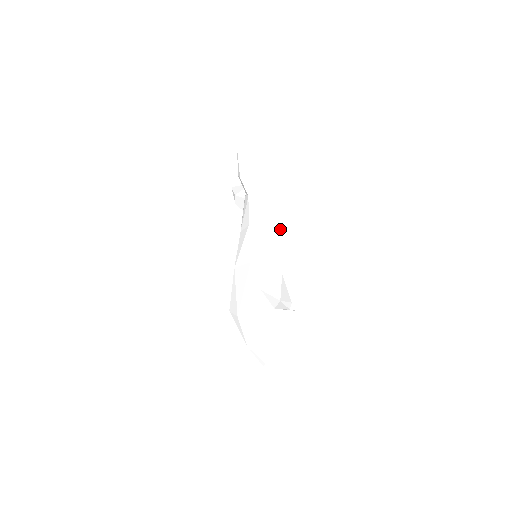
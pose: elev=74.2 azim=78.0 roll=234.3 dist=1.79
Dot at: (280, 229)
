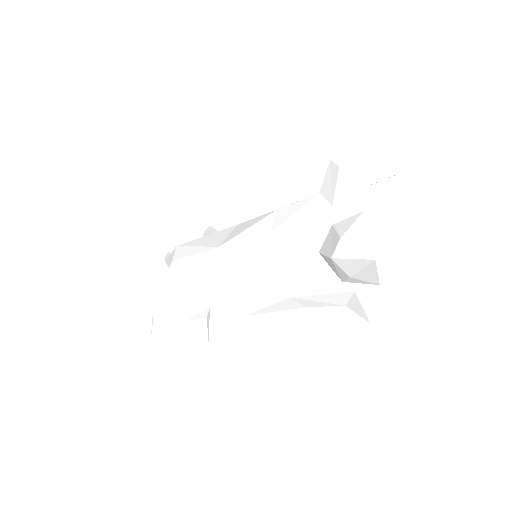
Dot at: (295, 303)
